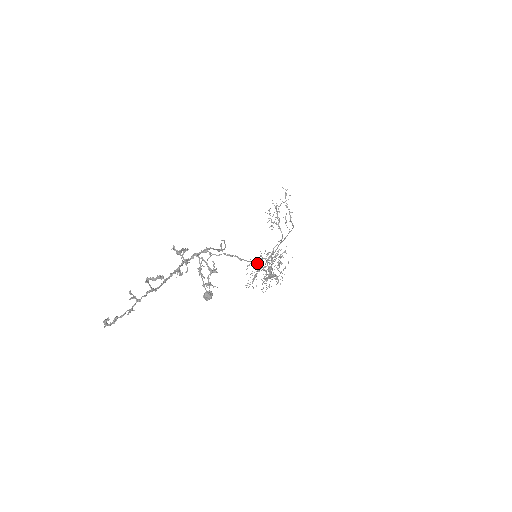
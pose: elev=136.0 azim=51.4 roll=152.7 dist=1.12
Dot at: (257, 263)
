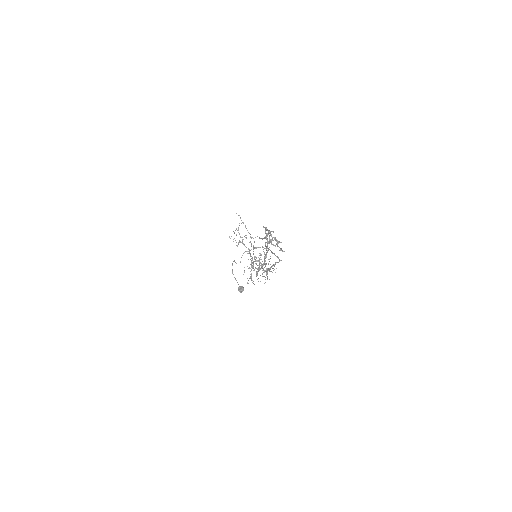
Dot at: (251, 266)
